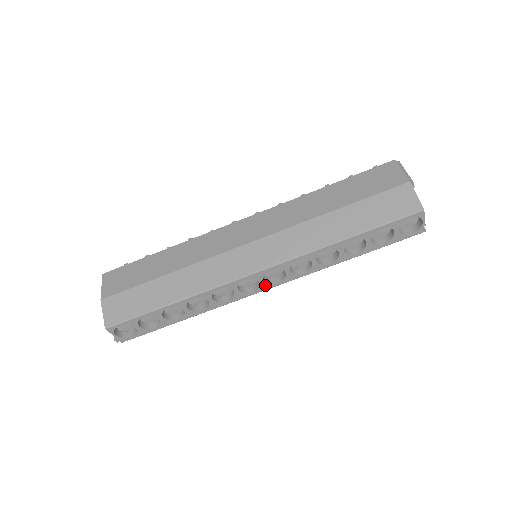
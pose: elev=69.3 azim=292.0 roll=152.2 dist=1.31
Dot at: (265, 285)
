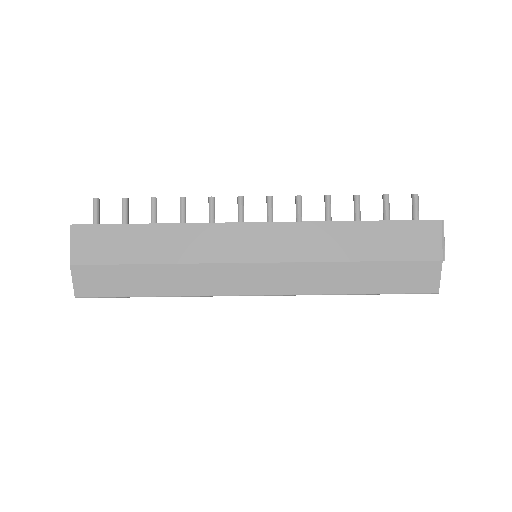
Dot at: occluded
